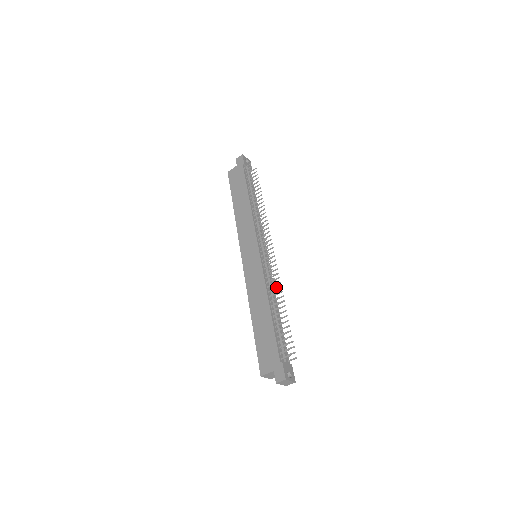
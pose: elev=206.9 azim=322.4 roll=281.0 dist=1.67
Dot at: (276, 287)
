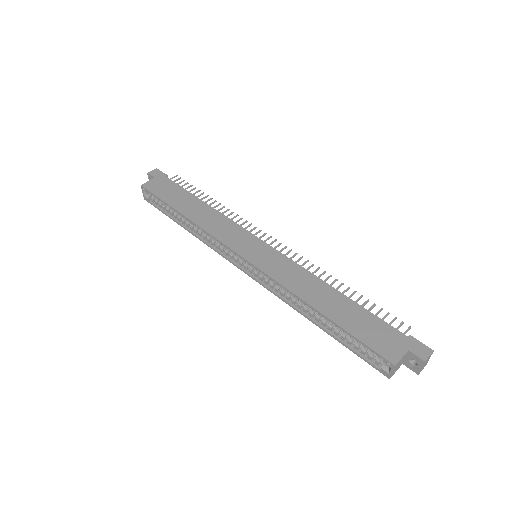
Dot at: occluded
